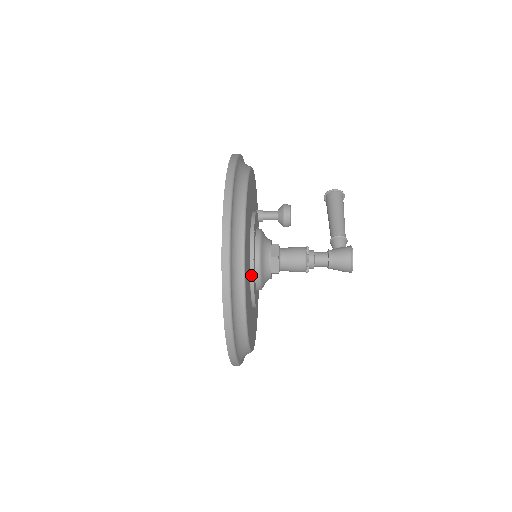
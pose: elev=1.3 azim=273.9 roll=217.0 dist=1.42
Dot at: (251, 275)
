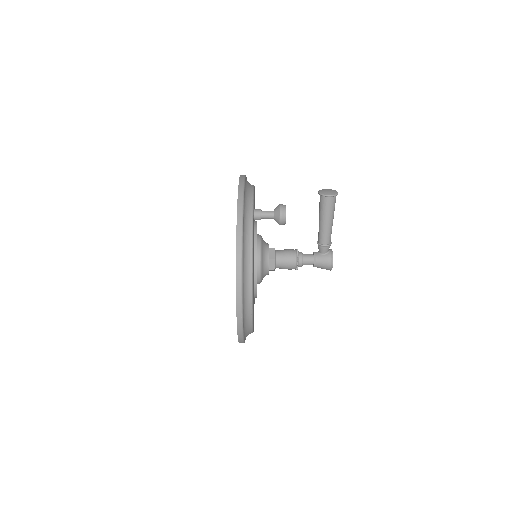
Dot at: (255, 297)
